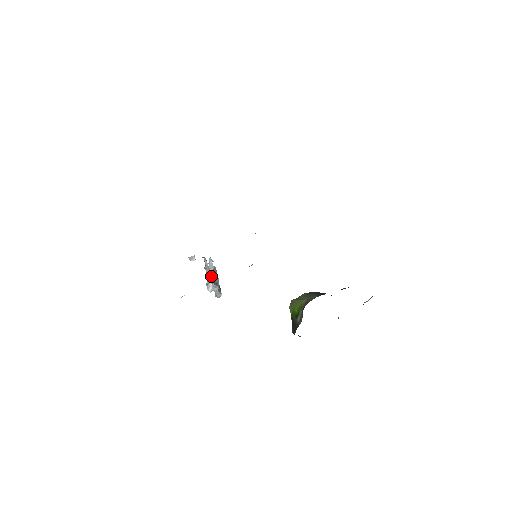
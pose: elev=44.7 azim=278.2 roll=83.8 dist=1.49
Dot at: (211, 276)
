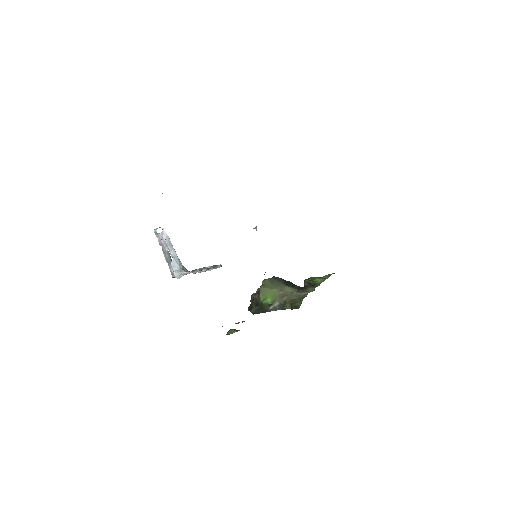
Dot at: (200, 271)
